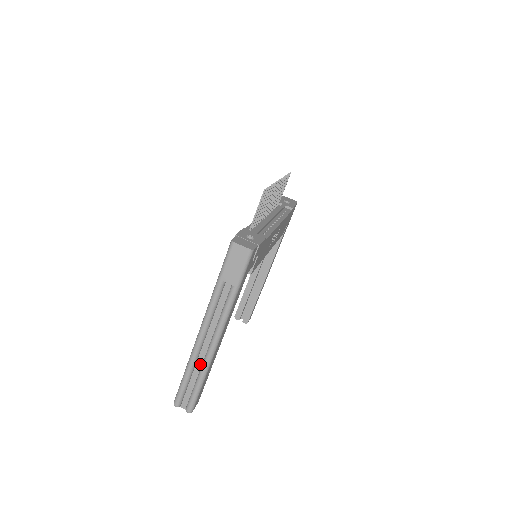
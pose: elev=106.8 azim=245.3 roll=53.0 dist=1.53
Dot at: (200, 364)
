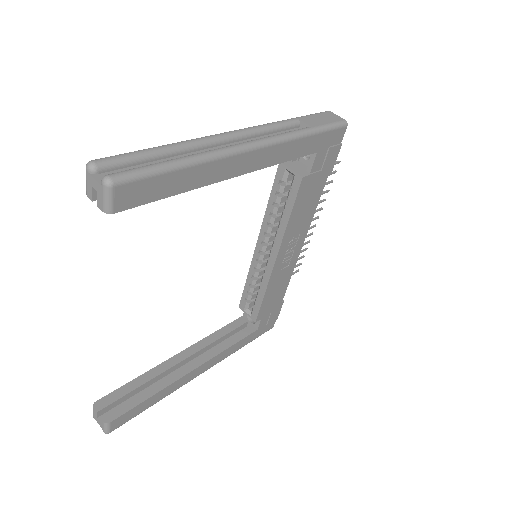
Dot at: occluded
